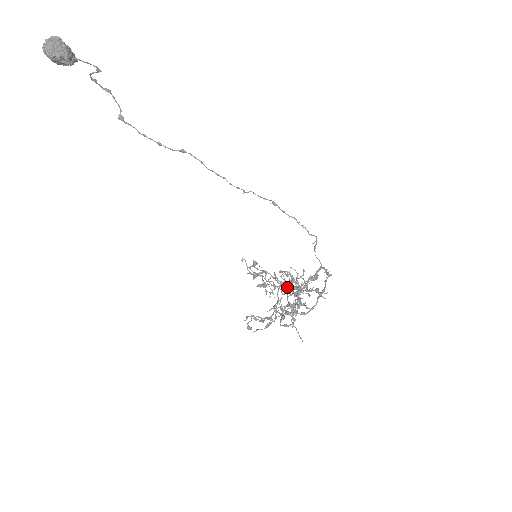
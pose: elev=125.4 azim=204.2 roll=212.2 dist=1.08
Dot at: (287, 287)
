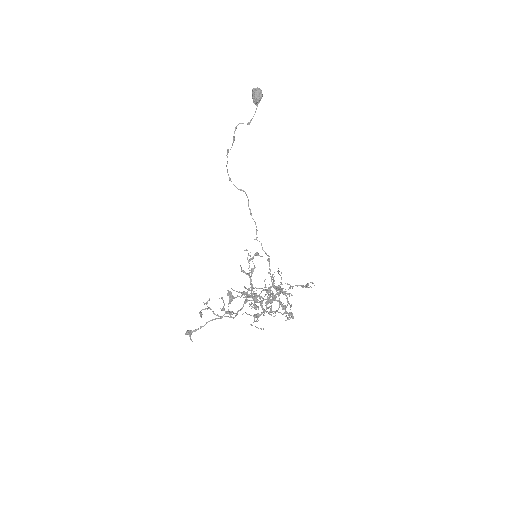
Dot at: (260, 298)
